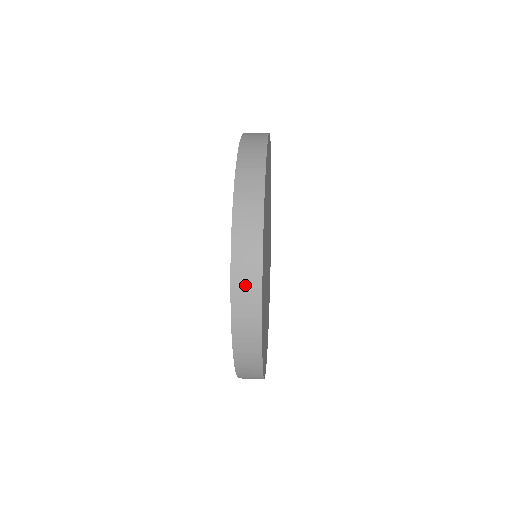
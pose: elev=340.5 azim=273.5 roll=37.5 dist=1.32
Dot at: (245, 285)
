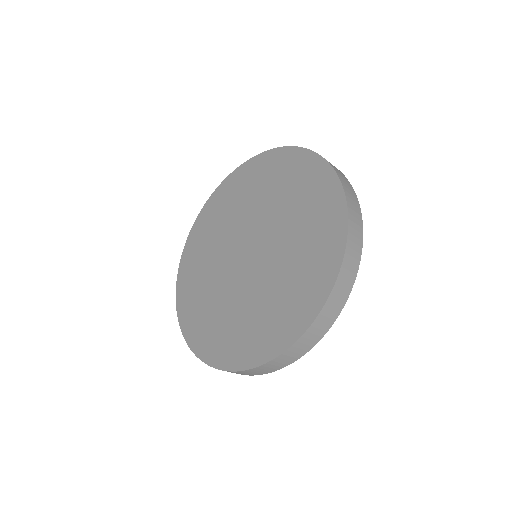
Dot at: (353, 203)
